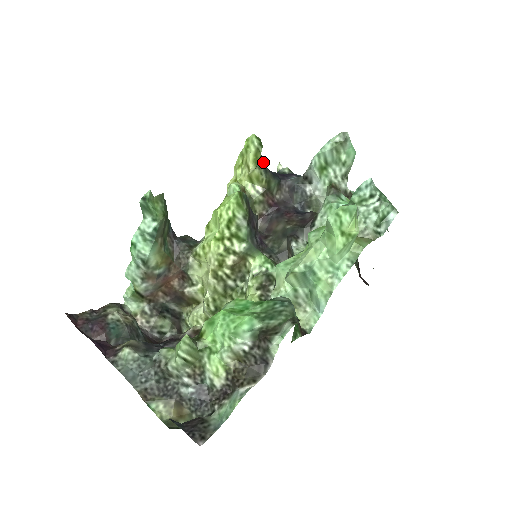
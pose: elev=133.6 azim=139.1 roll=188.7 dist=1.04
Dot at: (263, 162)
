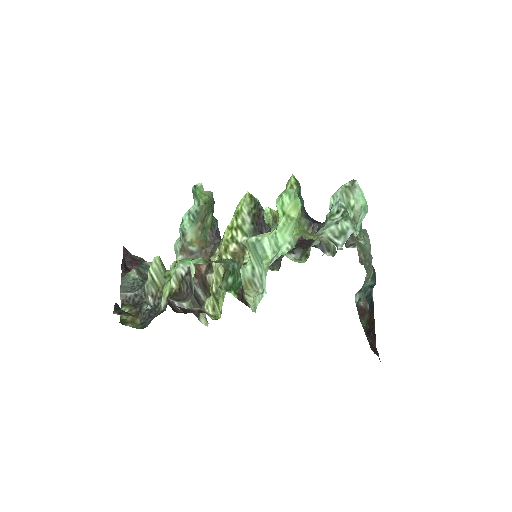
Dot at: occluded
